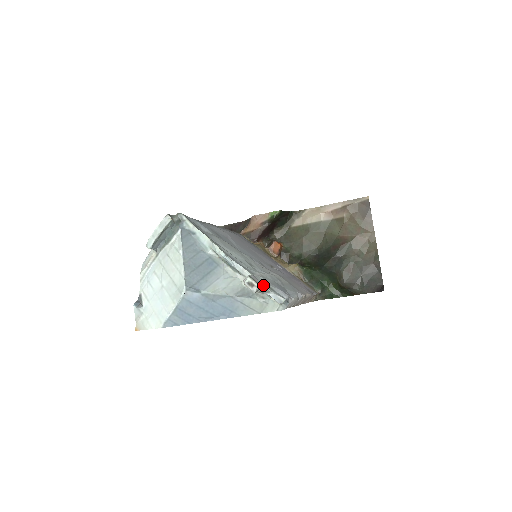
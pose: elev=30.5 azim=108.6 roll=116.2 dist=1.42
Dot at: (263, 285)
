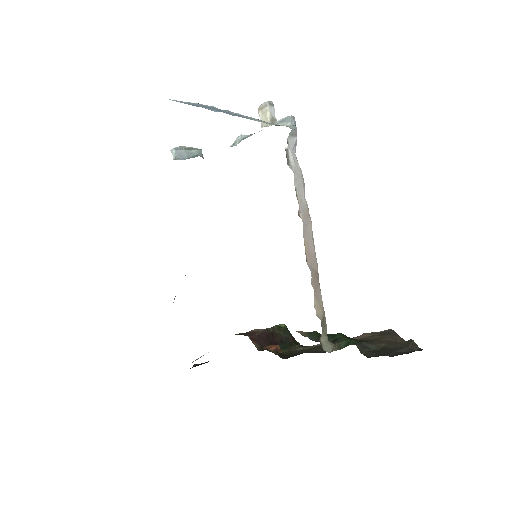
Dot at: (275, 118)
